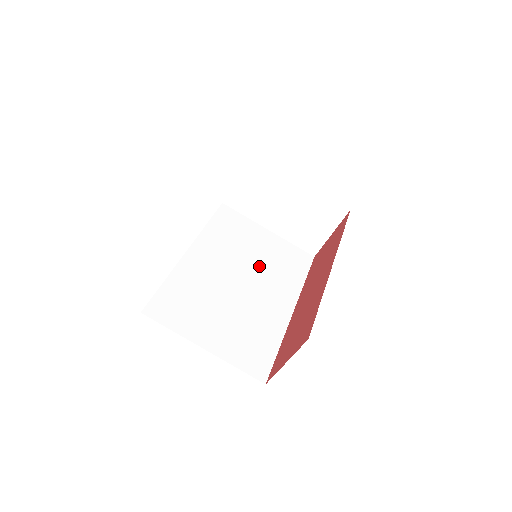
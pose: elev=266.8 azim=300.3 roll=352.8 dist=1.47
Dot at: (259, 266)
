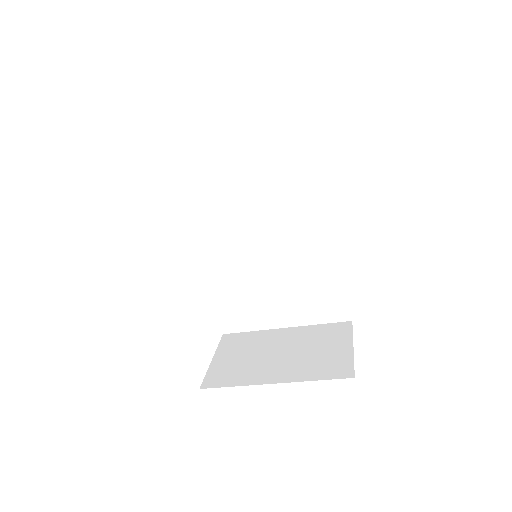
Dot at: (267, 201)
